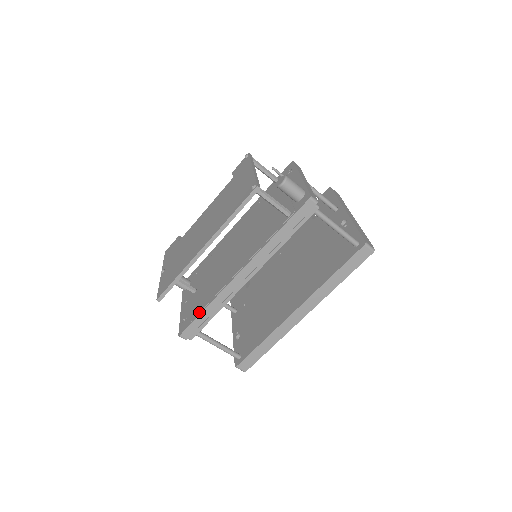
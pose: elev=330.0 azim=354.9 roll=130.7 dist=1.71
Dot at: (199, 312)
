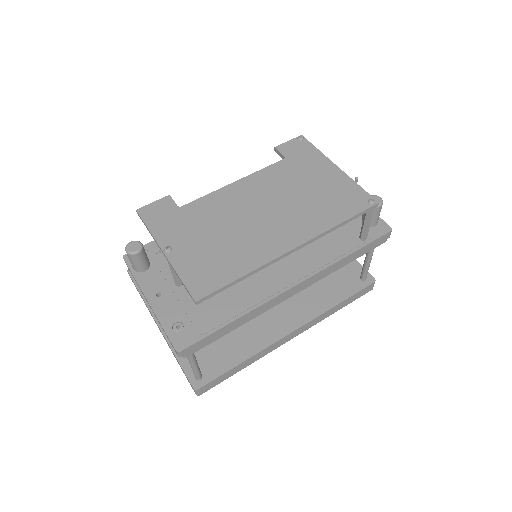
Dot at: (221, 324)
